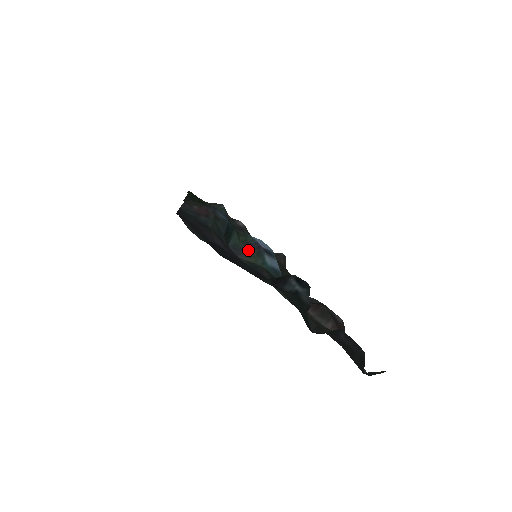
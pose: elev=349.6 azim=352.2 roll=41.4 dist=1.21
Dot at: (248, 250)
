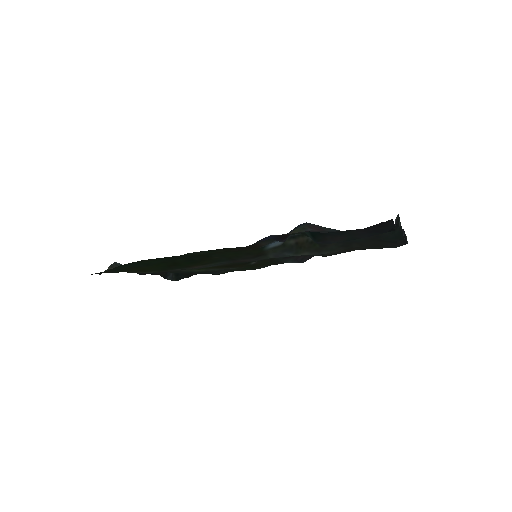
Dot at: occluded
